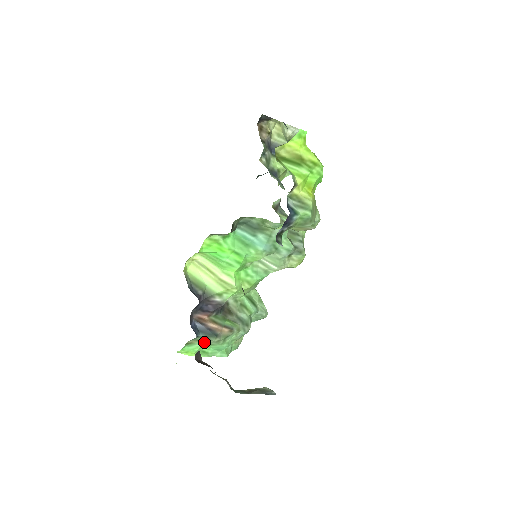
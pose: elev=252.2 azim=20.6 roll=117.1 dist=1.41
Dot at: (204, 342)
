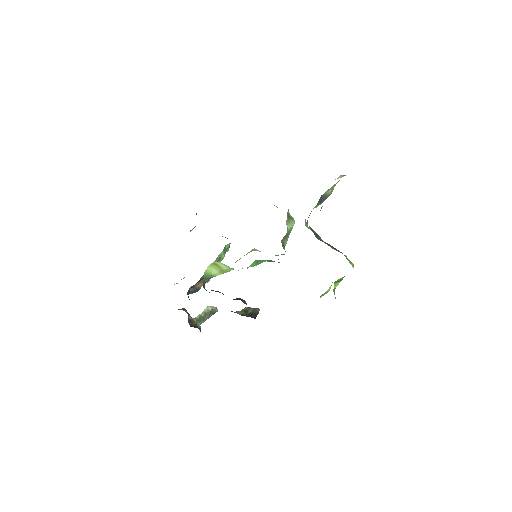
Dot at: occluded
